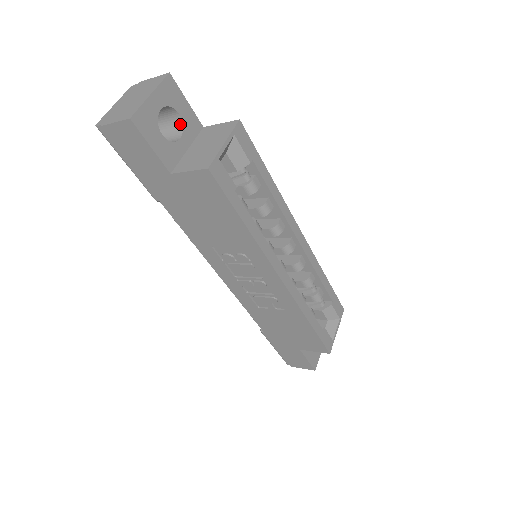
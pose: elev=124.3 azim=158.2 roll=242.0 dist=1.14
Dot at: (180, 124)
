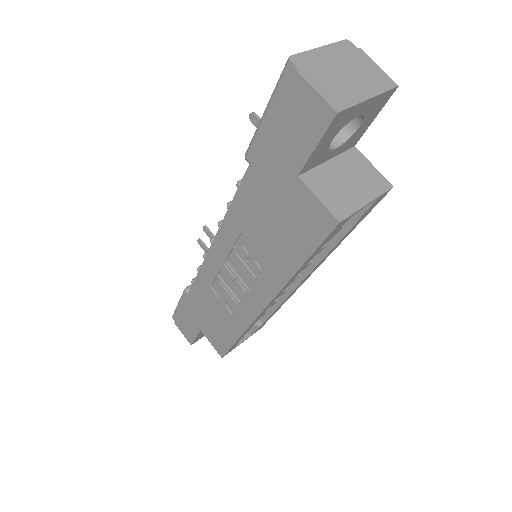
Dot at: (348, 133)
